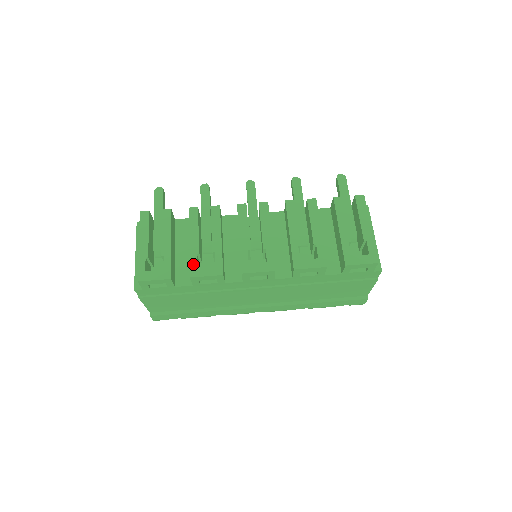
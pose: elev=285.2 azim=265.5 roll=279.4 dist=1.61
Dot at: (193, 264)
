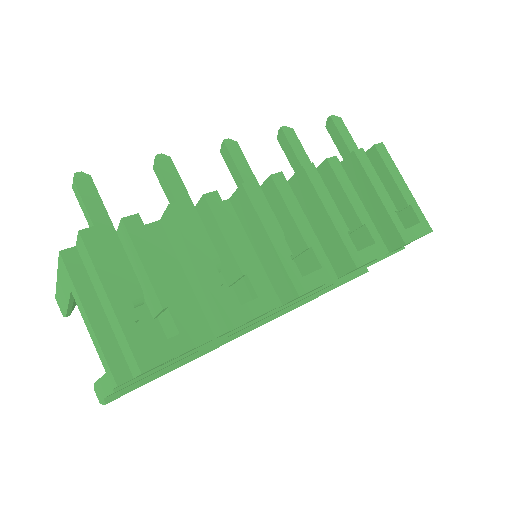
Dot at: (223, 305)
